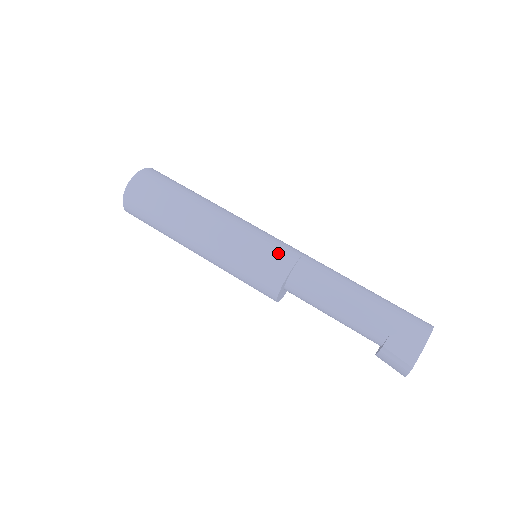
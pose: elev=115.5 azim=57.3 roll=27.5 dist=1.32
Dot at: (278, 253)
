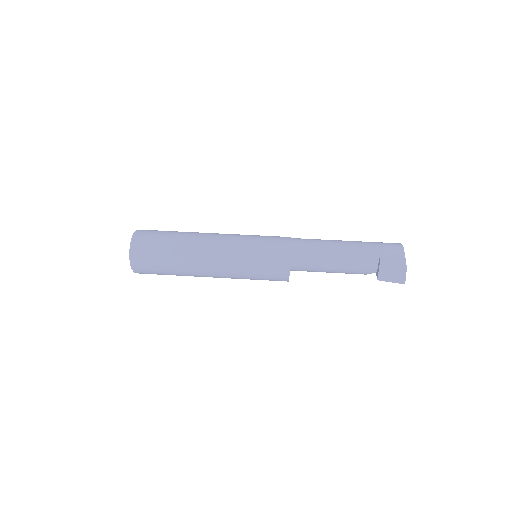
Dot at: (275, 237)
